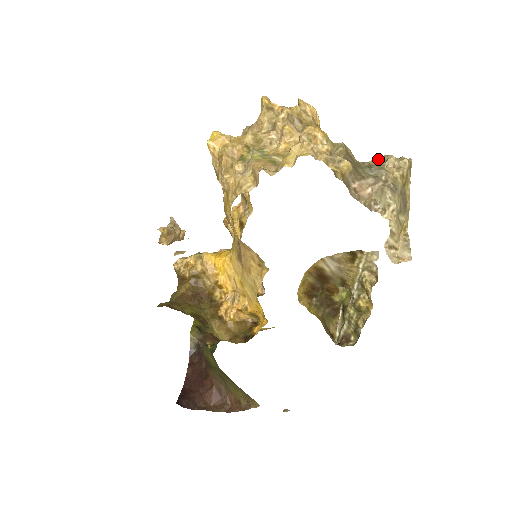
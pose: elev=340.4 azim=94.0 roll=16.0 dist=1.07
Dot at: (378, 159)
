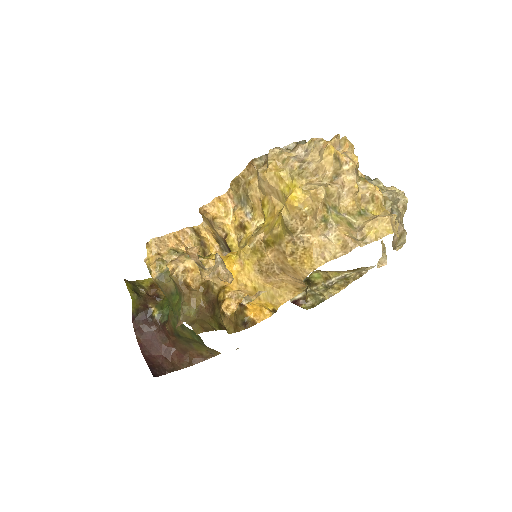
Dot at: (391, 197)
